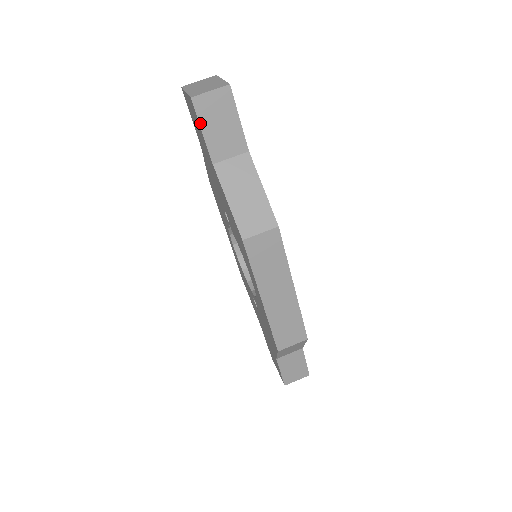
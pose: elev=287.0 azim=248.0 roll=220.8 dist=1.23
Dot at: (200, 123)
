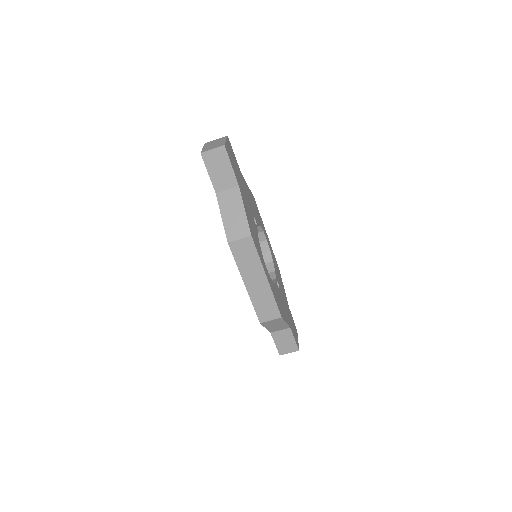
Dot at: (207, 168)
